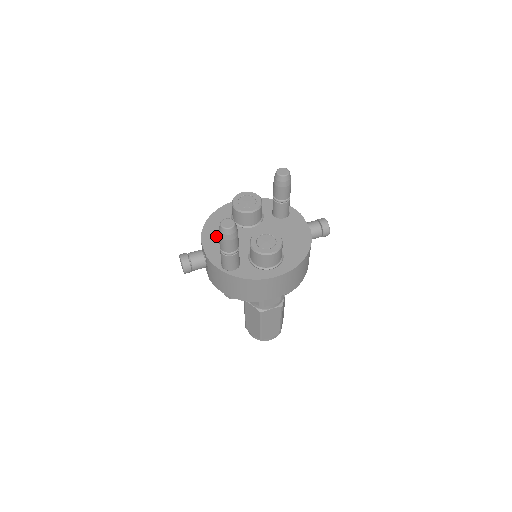
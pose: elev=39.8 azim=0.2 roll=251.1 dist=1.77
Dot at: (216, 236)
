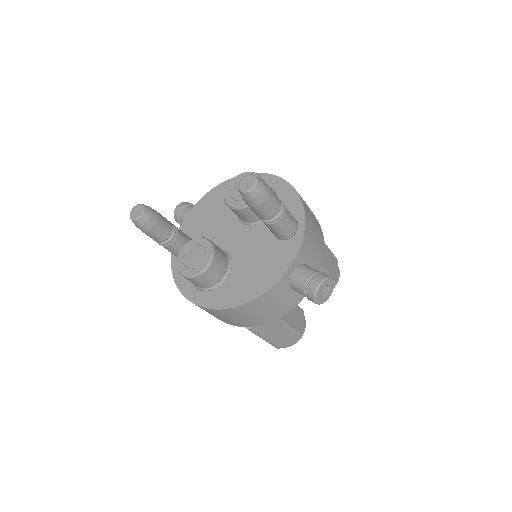
Dot at: (210, 207)
